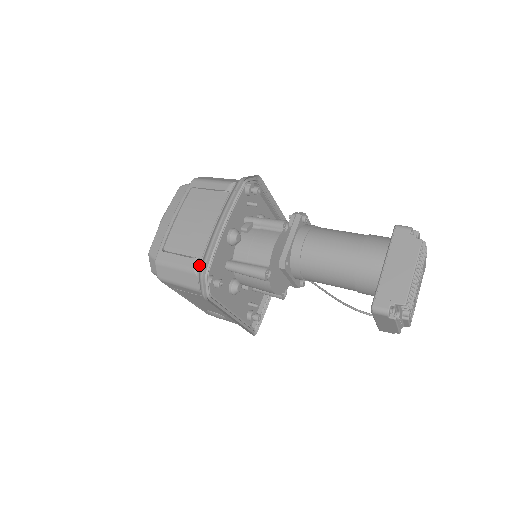
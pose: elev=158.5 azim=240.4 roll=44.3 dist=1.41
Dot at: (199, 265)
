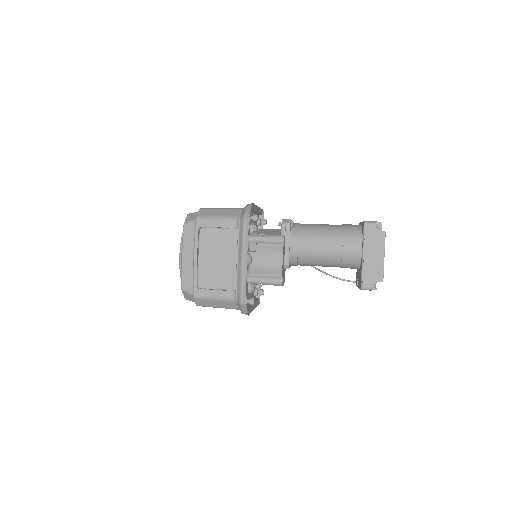
Dot at: (236, 295)
